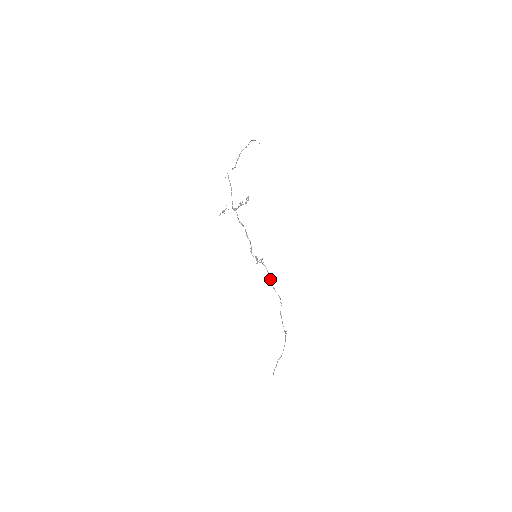
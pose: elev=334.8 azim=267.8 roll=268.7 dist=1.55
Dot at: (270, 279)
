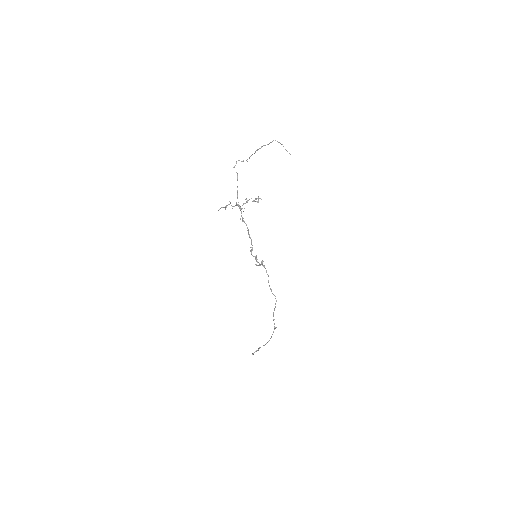
Dot at: (268, 280)
